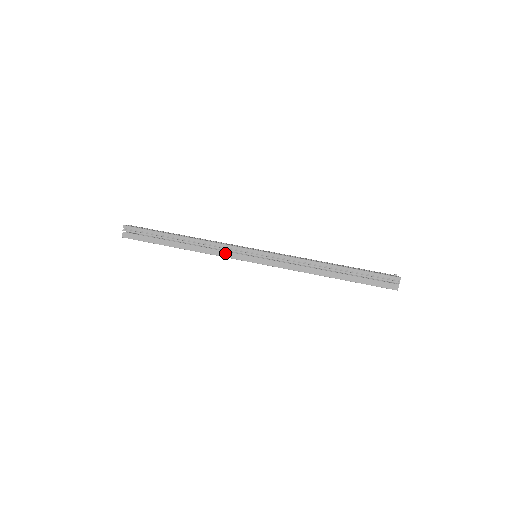
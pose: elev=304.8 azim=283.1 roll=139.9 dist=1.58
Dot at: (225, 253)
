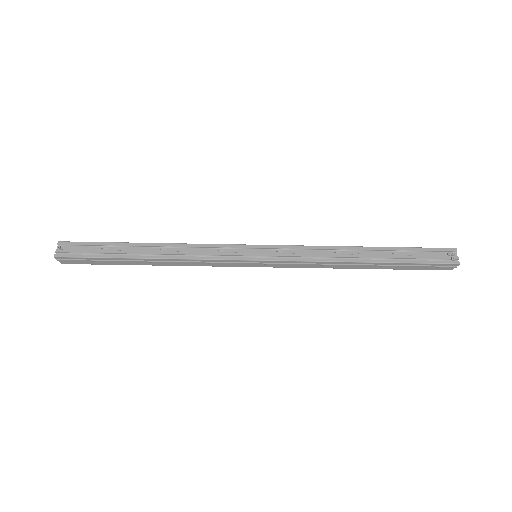
Dot at: (213, 264)
